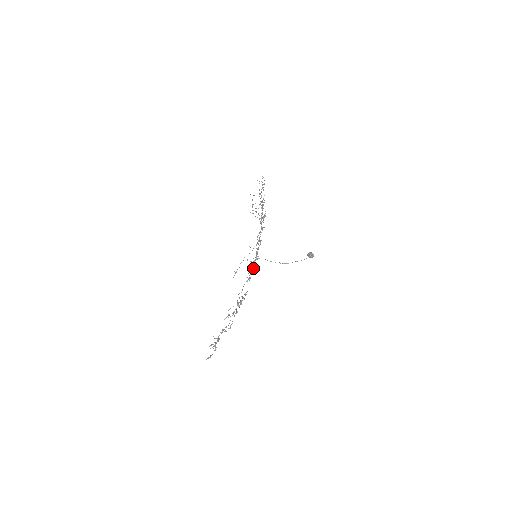
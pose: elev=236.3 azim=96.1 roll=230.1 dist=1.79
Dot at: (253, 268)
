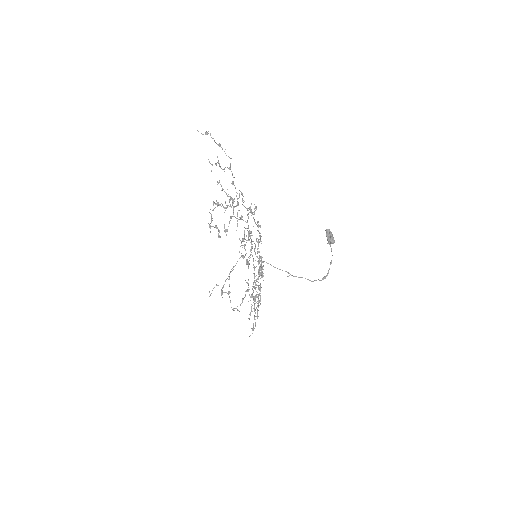
Dot at: occluded
